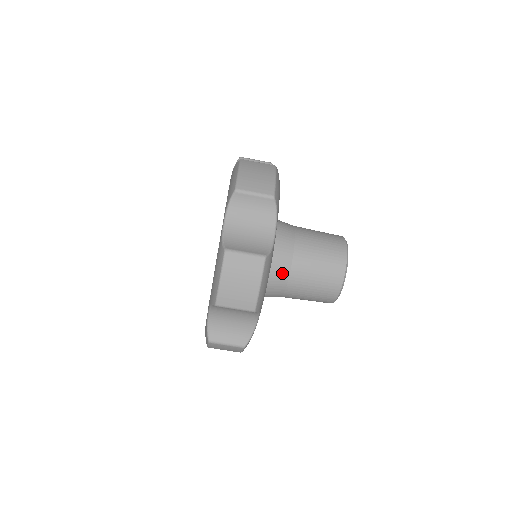
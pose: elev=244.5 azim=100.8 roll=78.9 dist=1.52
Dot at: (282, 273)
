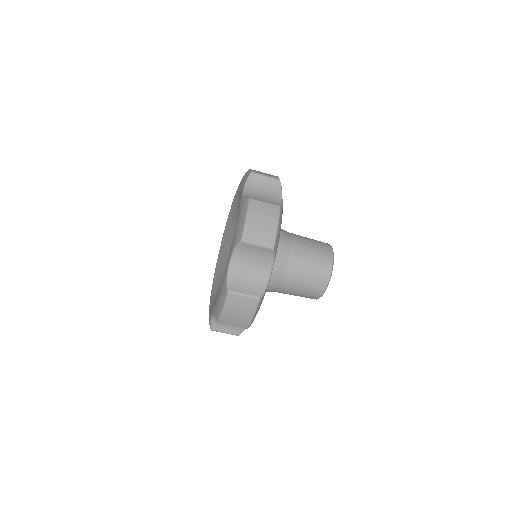
Dot at: (284, 252)
